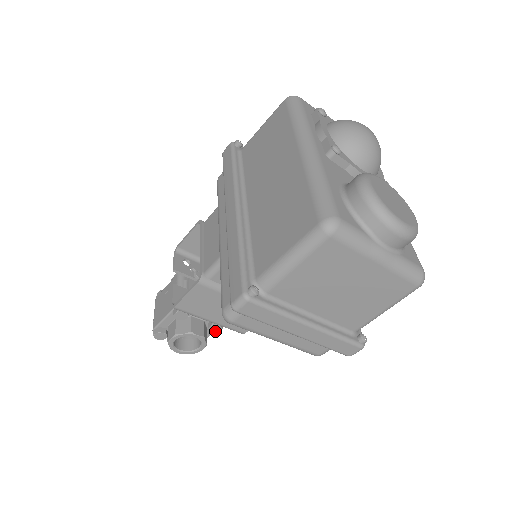
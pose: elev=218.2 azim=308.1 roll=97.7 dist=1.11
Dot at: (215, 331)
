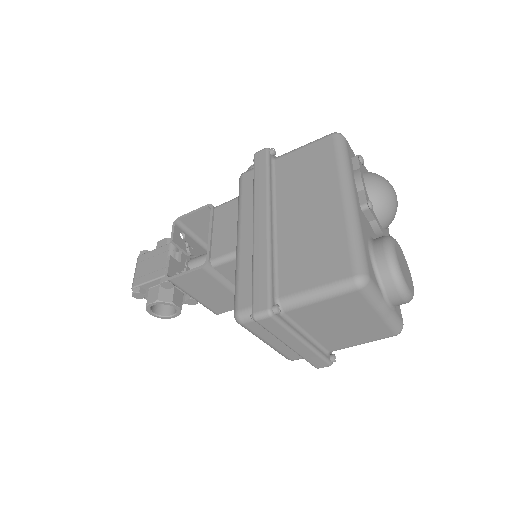
Dot at: (190, 304)
